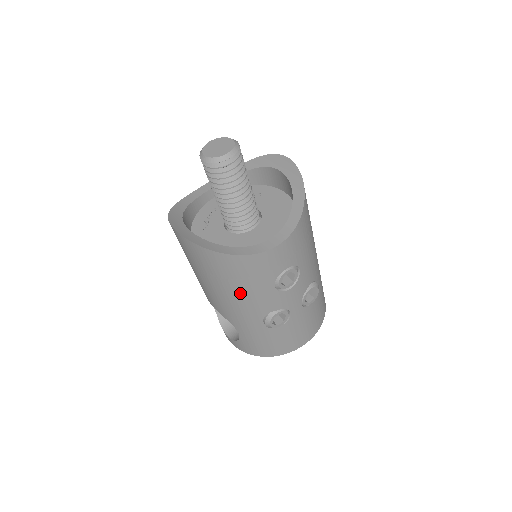
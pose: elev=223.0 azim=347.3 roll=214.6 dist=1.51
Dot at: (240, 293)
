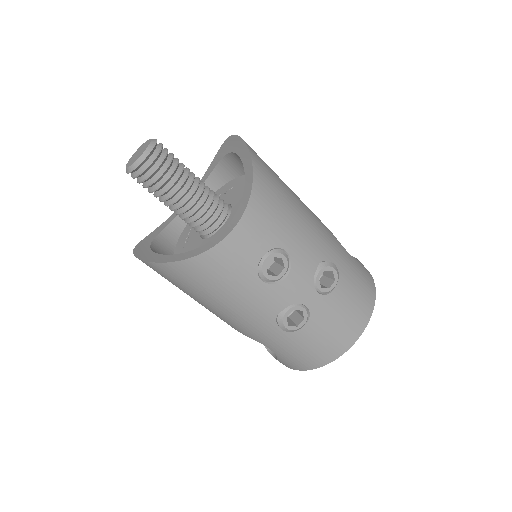
Dot at: (229, 301)
